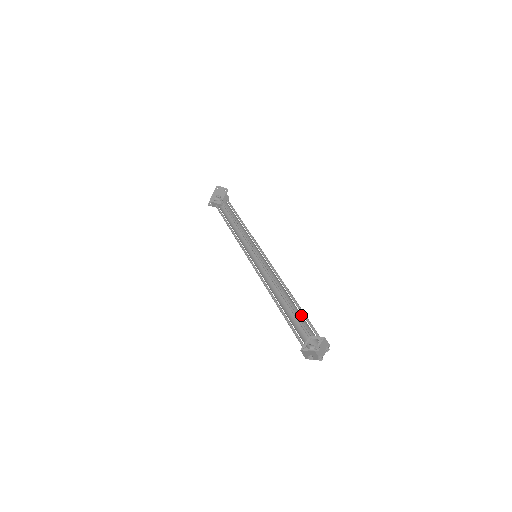
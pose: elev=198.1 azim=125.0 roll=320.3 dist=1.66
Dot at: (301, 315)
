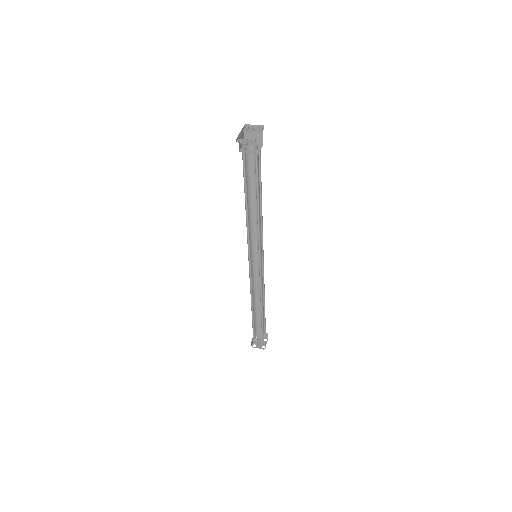
Dot at: (262, 322)
